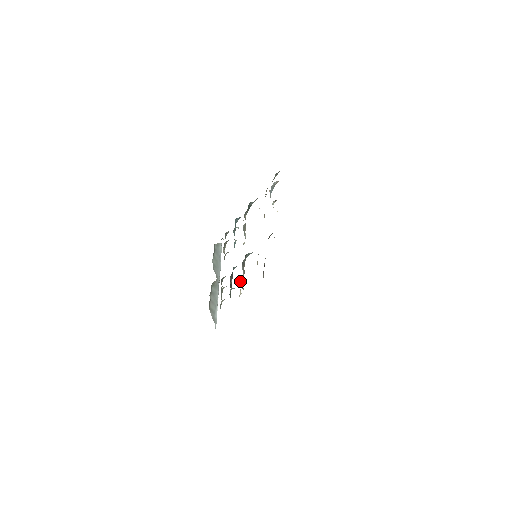
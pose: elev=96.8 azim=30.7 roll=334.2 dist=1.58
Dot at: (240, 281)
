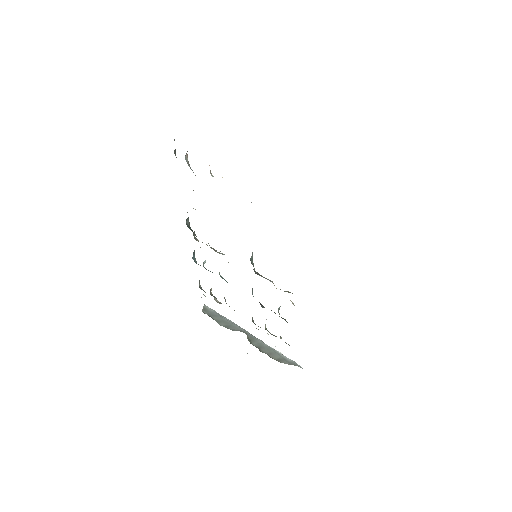
Dot at: occluded
